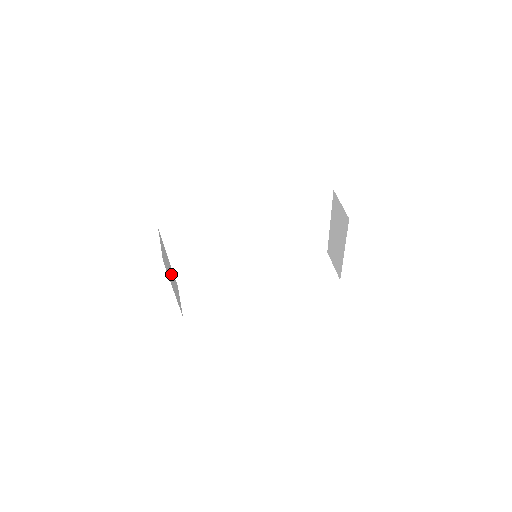
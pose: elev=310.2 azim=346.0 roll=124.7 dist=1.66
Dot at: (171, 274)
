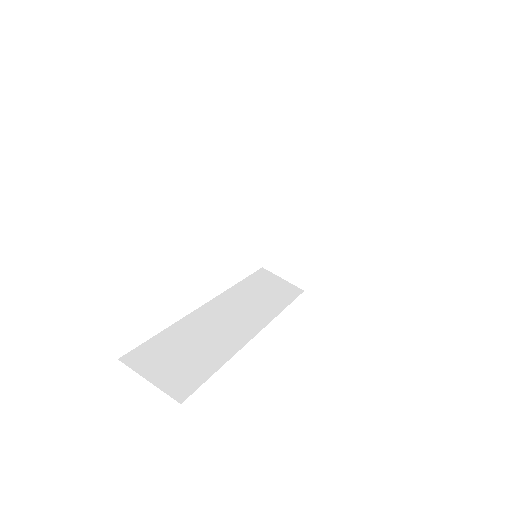
Dot at: occluded
